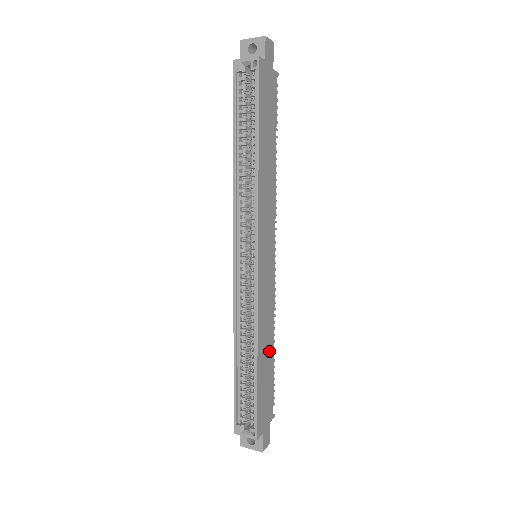
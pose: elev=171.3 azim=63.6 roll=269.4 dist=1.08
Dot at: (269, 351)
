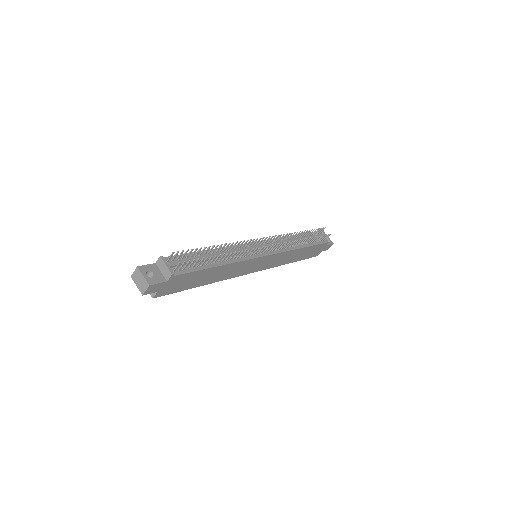
Dot at: (301, 252)
